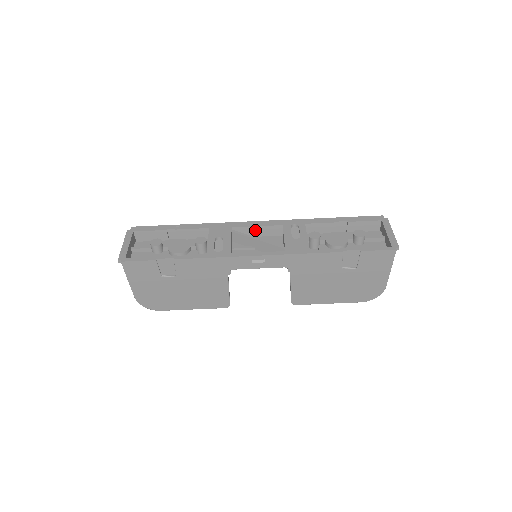
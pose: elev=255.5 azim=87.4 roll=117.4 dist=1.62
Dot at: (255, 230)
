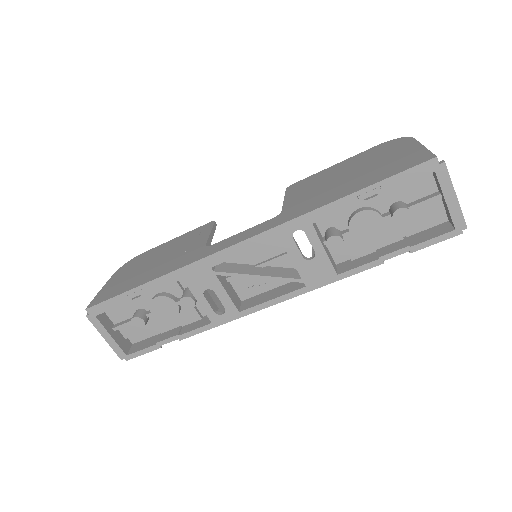
Dot at: (242, 251)
